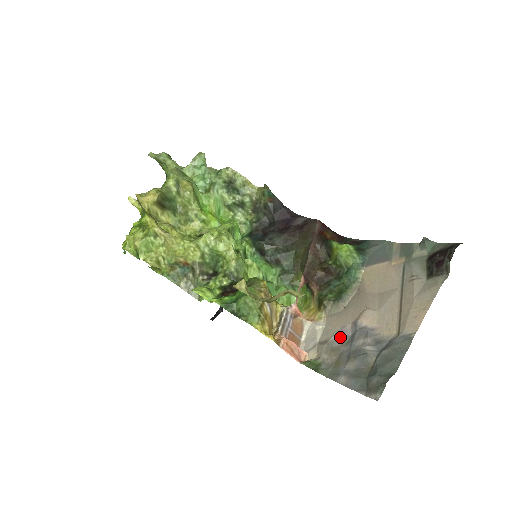
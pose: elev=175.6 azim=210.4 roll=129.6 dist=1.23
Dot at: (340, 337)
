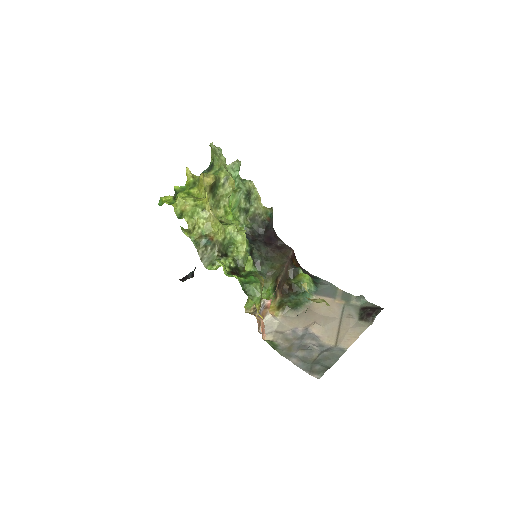
Dot at: (293, 333)
